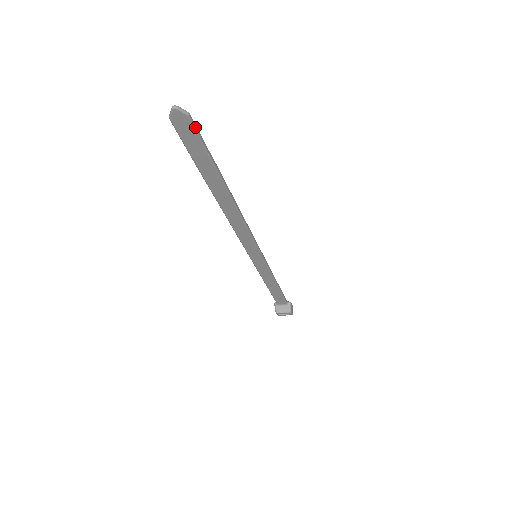
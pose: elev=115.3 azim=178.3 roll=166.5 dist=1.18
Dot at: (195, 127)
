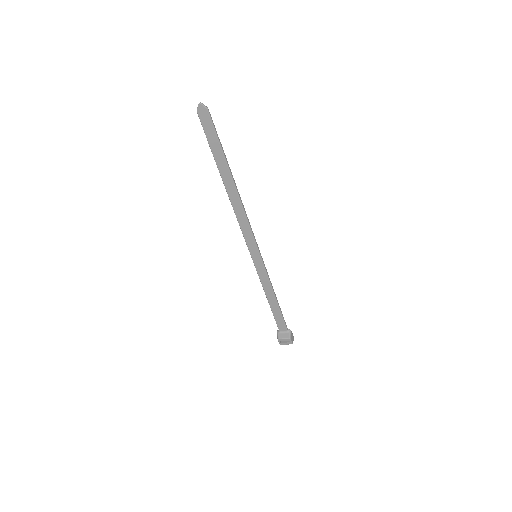
Dot at: (211, 118)
